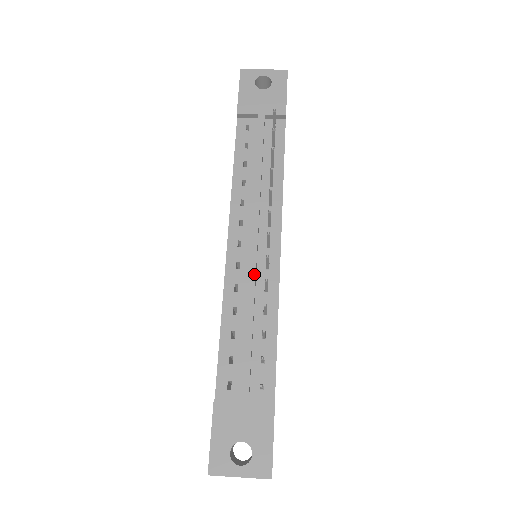
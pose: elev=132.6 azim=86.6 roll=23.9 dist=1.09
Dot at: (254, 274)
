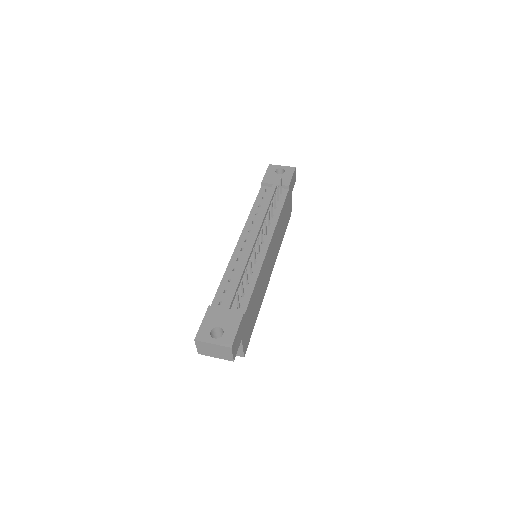
Dot at: (250, 252)
